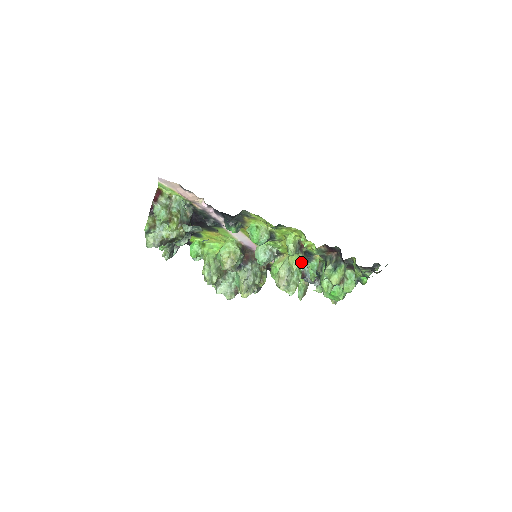
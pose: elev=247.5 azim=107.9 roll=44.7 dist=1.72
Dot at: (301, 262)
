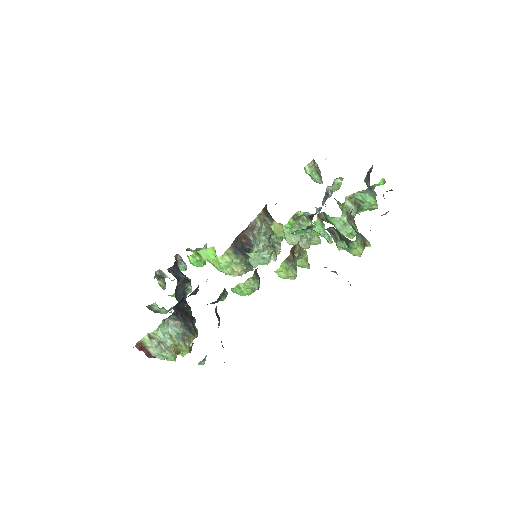
Dot at: occluded
